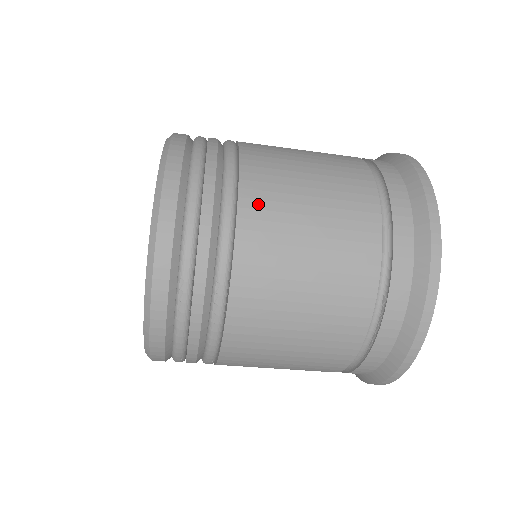
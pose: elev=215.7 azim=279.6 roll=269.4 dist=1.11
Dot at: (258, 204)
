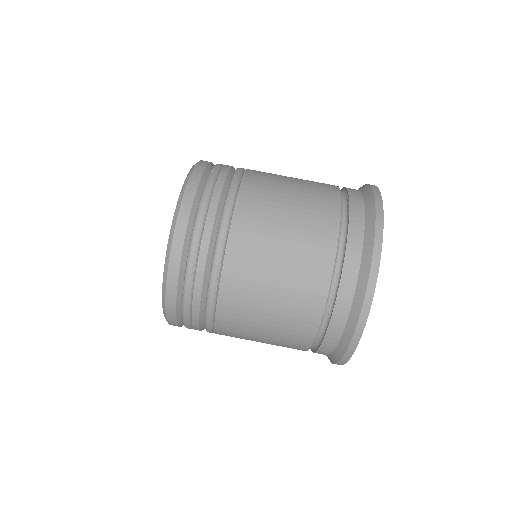
Dot at: occluded
